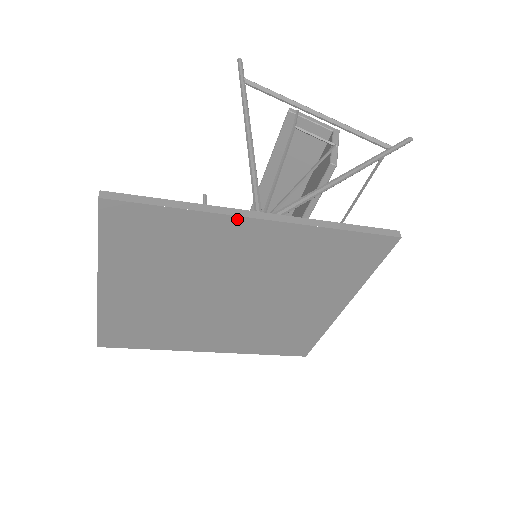
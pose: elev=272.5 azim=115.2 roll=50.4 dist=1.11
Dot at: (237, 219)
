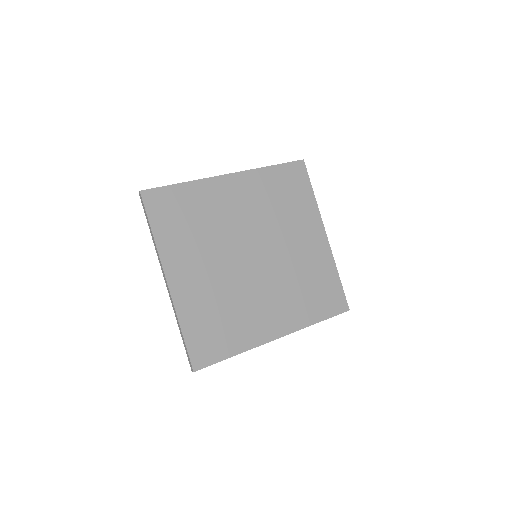
Dot at: (216, 179)
